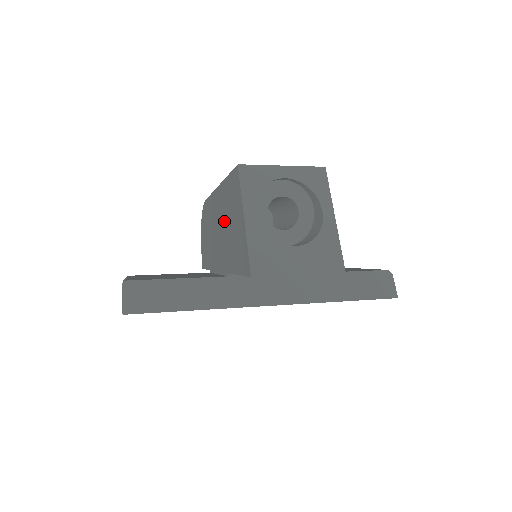
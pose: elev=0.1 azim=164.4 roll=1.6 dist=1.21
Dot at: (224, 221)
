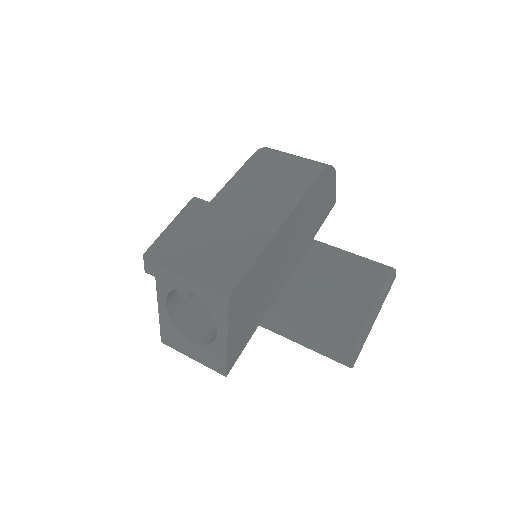
Dot at: occluded
